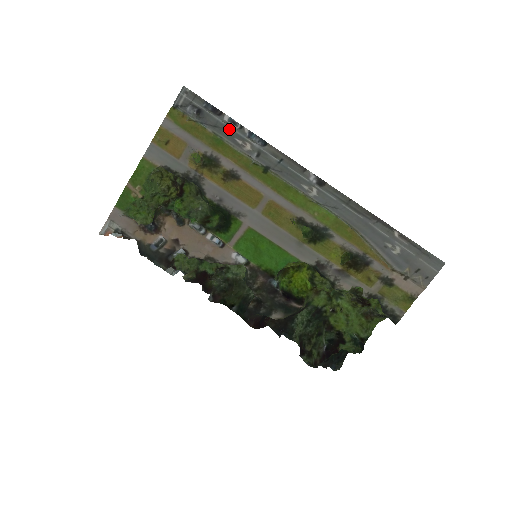
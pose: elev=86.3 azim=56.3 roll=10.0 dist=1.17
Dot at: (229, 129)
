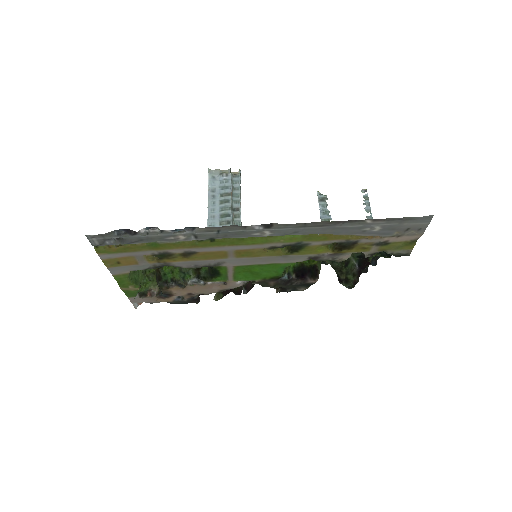
Dot at: (154, 237)
